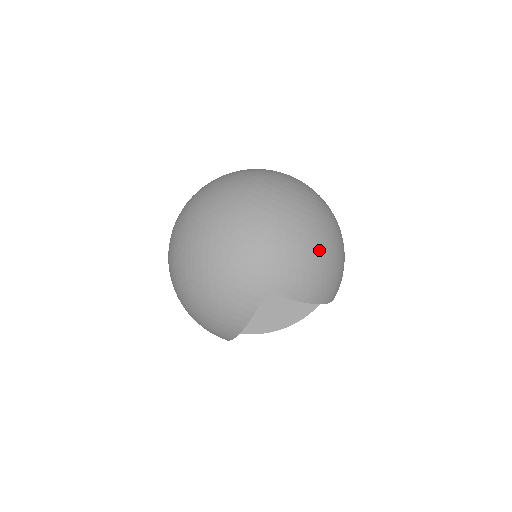
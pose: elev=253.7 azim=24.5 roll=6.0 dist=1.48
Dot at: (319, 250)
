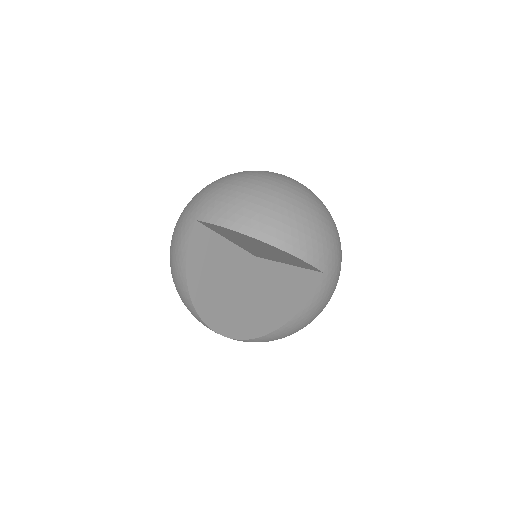
Dot at: (253, 188)
